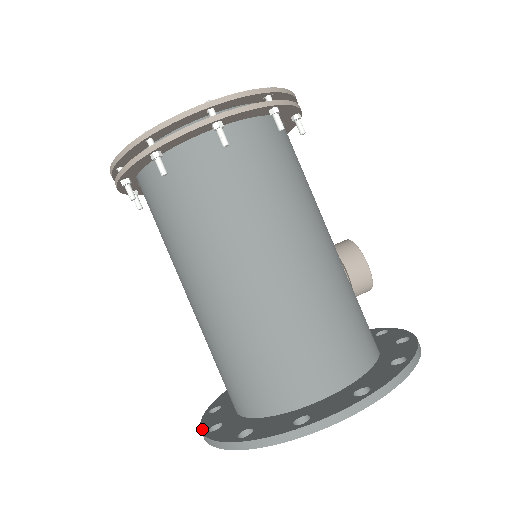
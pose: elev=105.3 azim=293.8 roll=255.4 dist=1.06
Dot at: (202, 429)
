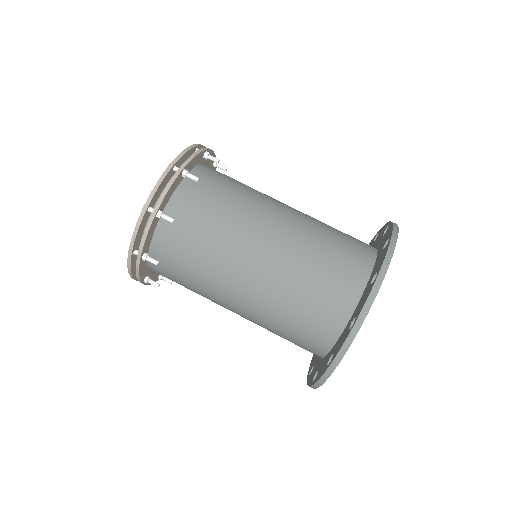
Dot at: (346, 337)
